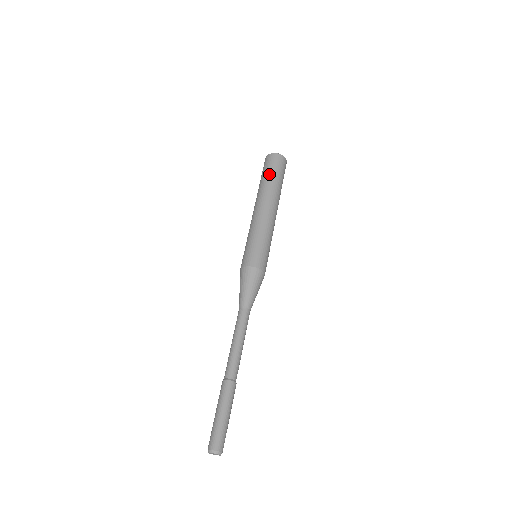
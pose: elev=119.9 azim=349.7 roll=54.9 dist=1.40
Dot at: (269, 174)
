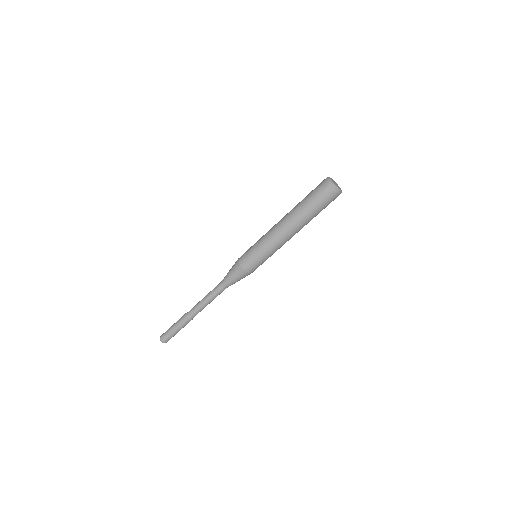
Dot at: (314, 207)
